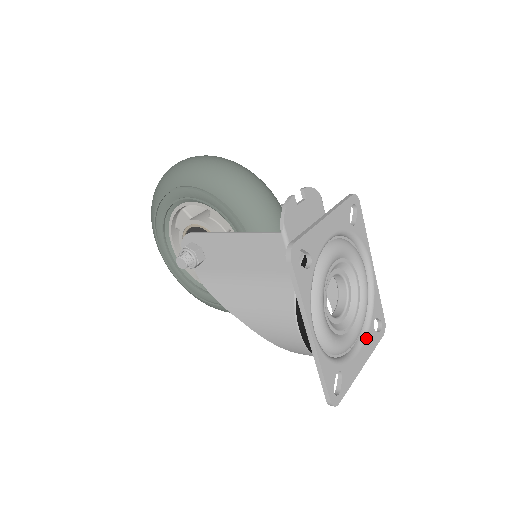
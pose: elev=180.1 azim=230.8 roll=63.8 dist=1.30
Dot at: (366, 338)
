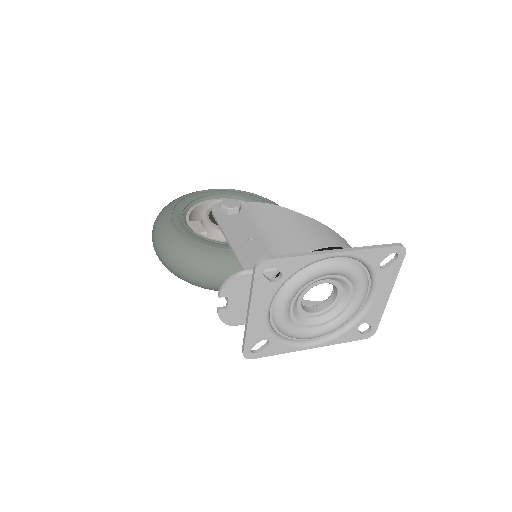
Dot at: (378, 284)
